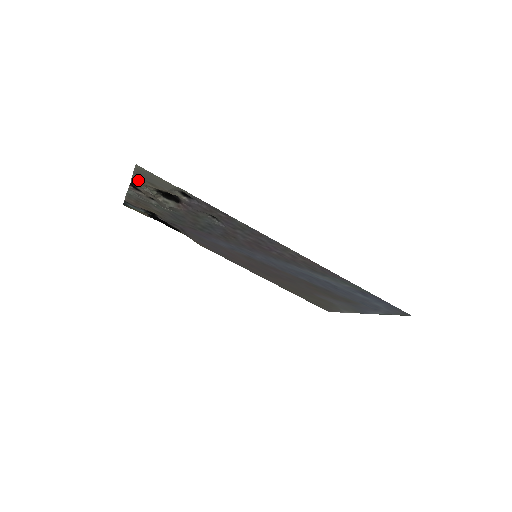
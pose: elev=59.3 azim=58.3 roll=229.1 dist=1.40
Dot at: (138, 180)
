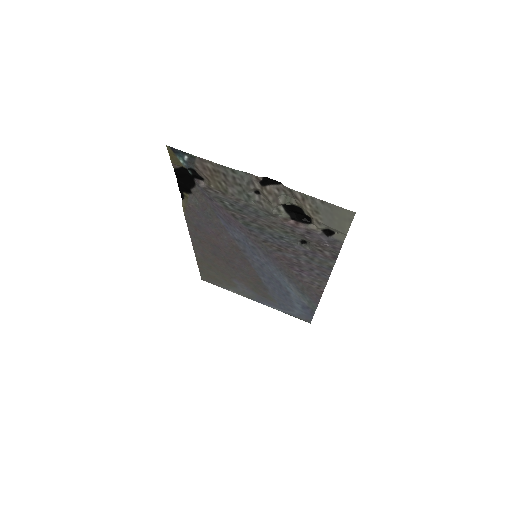
Dot at: (305, 198)
